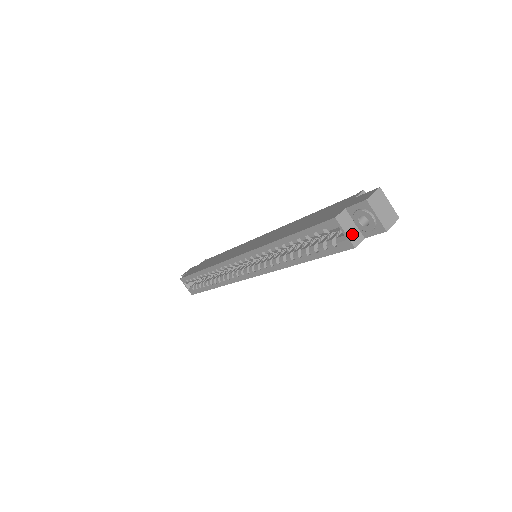
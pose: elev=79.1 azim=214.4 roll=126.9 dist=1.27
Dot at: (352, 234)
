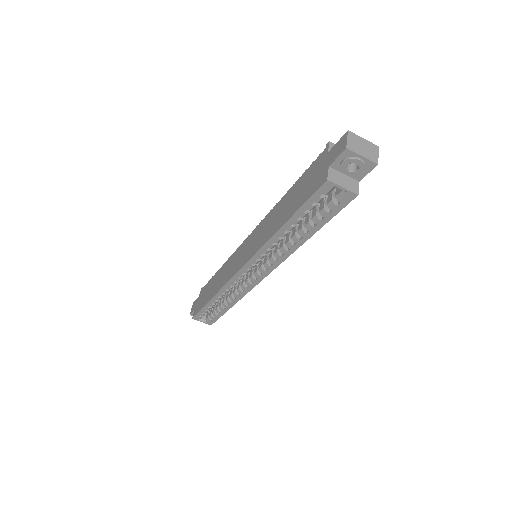
Dot at: (348, 185)
